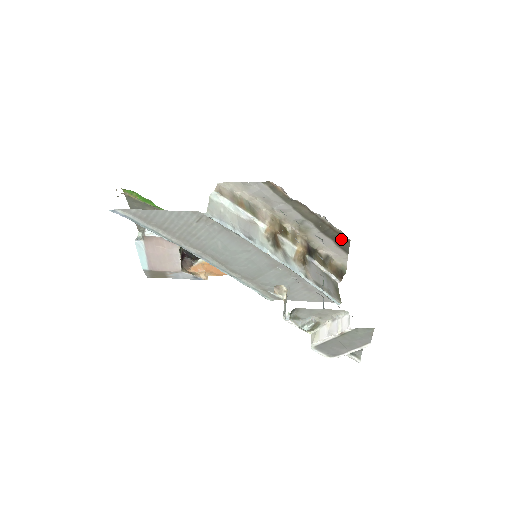
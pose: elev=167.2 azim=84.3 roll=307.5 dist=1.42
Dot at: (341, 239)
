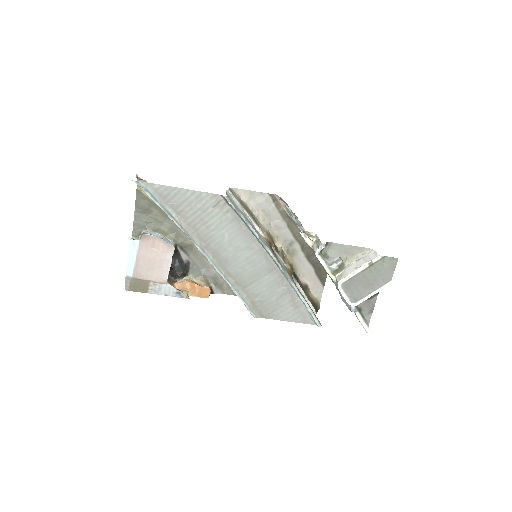
Dot at: (321, 268)
